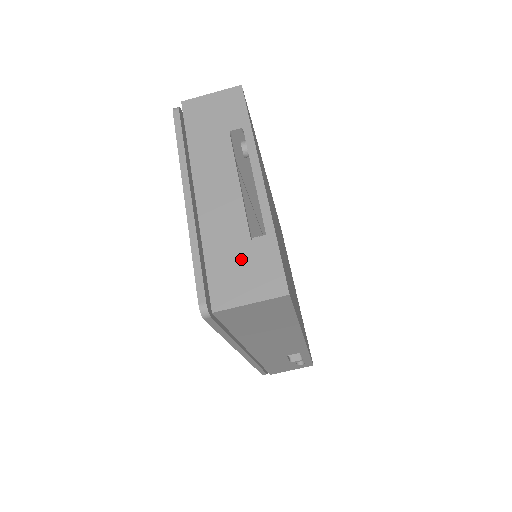
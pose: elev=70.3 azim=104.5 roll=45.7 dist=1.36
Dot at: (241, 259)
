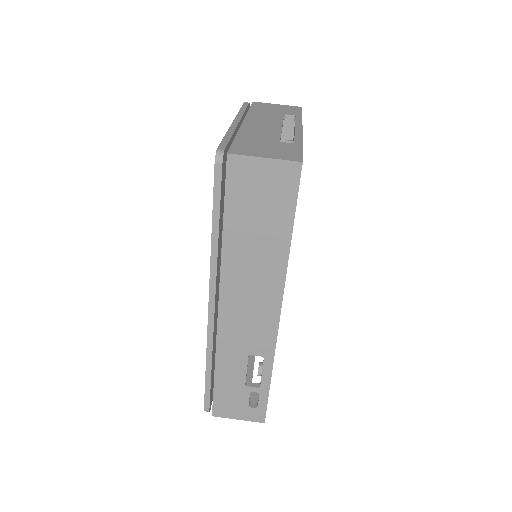
Dot at: (267, 144)
